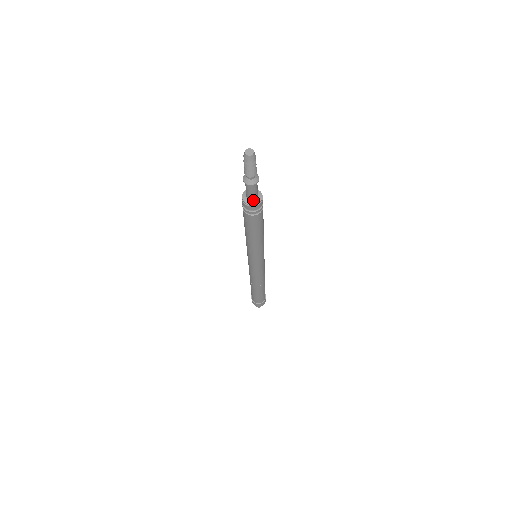
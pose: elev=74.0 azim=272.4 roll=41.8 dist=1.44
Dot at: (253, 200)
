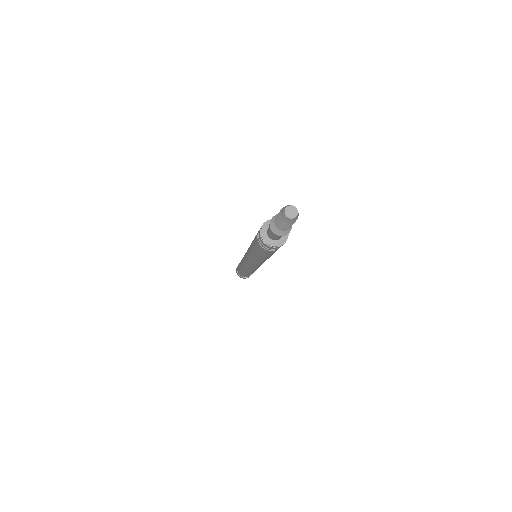
Dot at: (280, 238)
